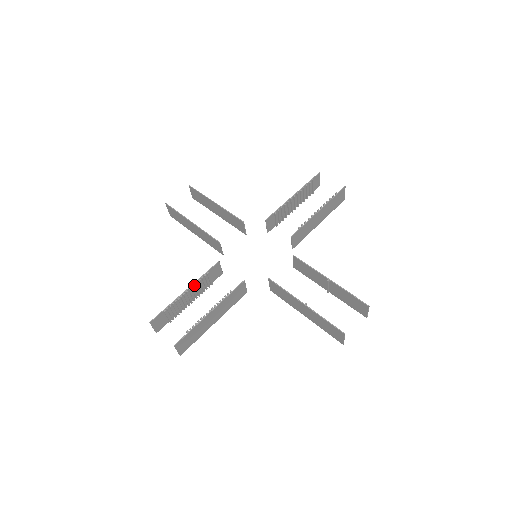
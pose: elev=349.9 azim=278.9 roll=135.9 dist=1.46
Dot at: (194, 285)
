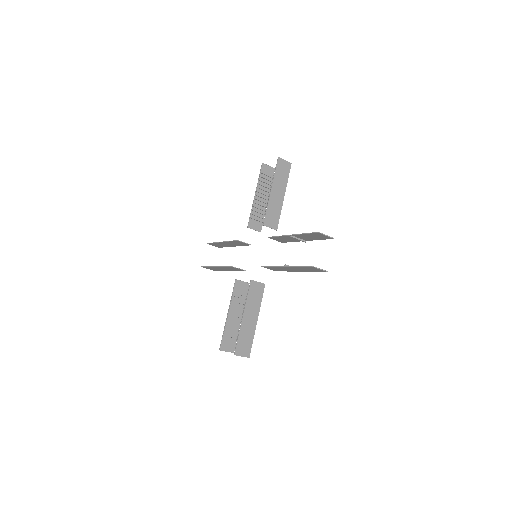
Dot at: (230, 307)
